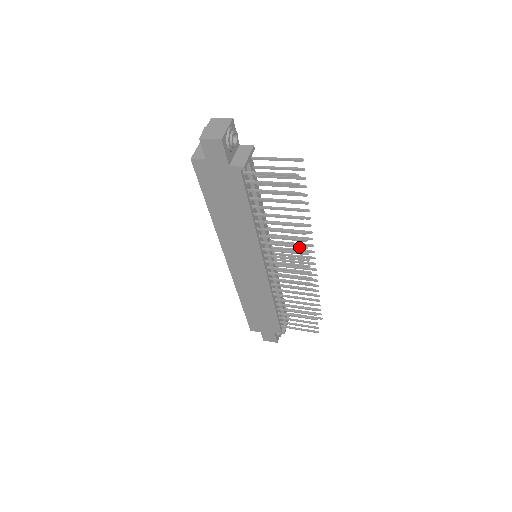
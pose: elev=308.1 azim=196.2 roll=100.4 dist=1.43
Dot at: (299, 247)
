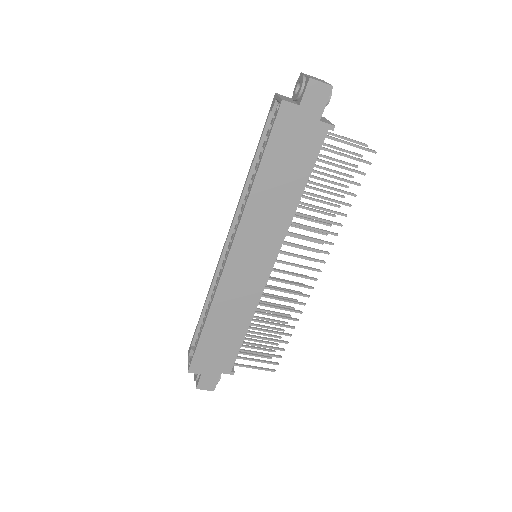
Dot at: (325, 242)
